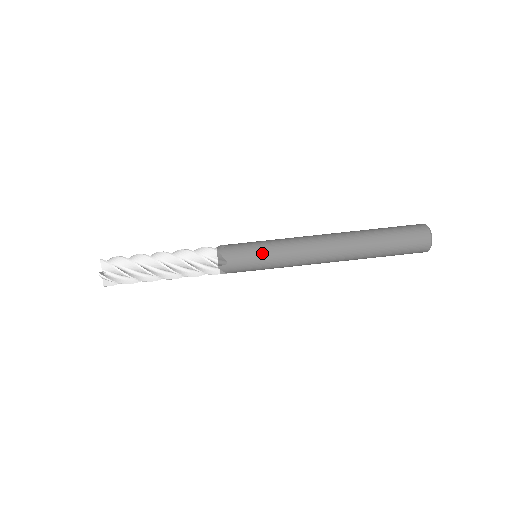
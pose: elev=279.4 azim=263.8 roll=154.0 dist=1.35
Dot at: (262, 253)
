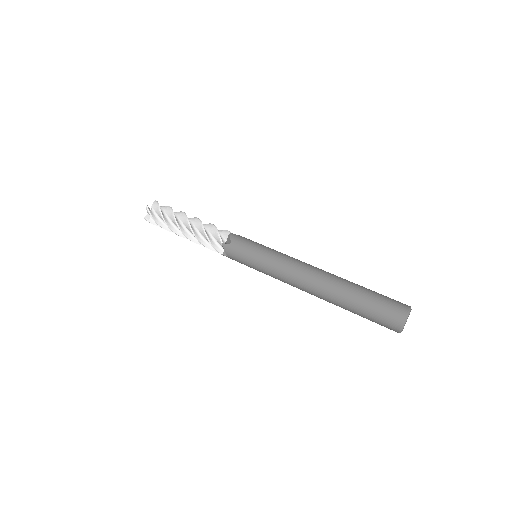
Dot at: (259, 250)
